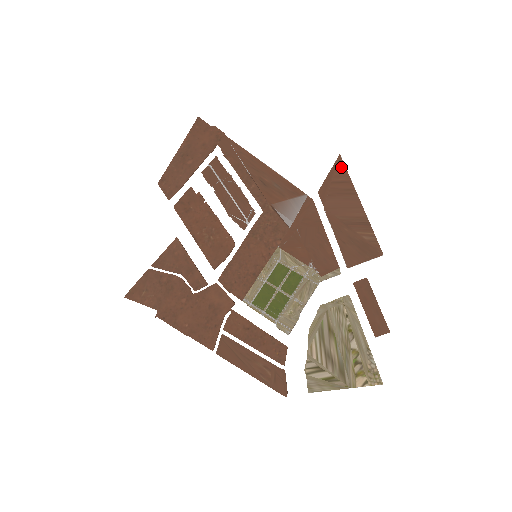
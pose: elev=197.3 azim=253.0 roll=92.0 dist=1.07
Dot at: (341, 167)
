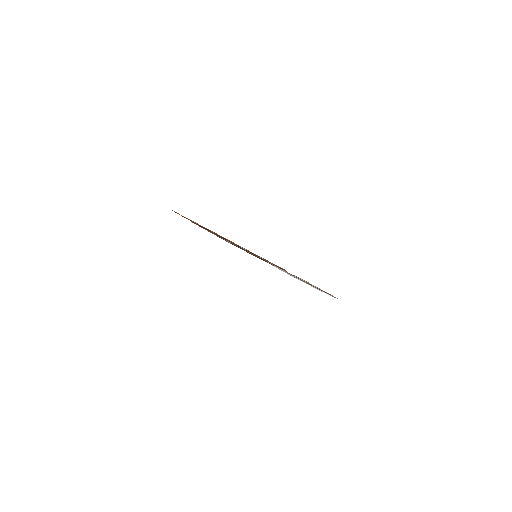
Dot at: occluded
